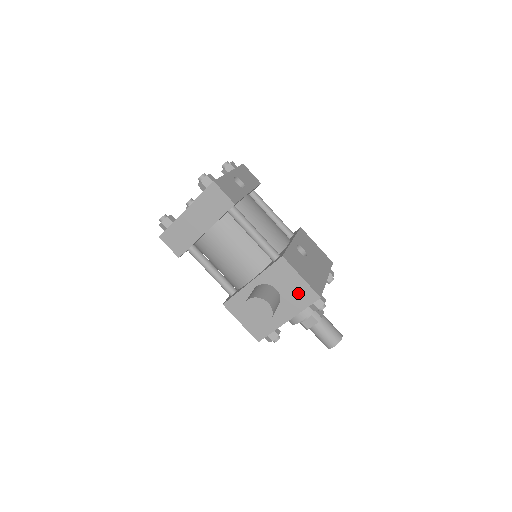
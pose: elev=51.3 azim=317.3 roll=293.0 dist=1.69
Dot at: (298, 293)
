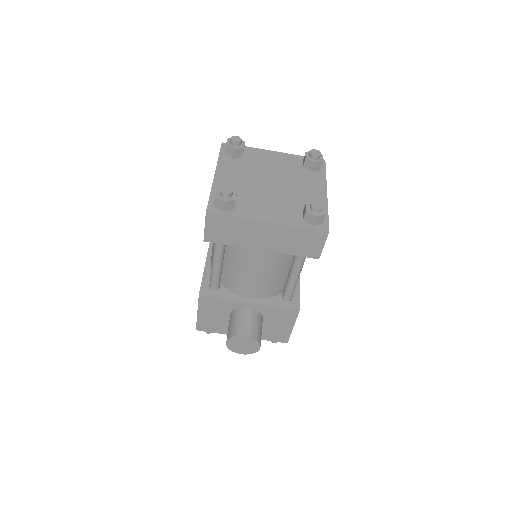
Dot at: (276, 331)
